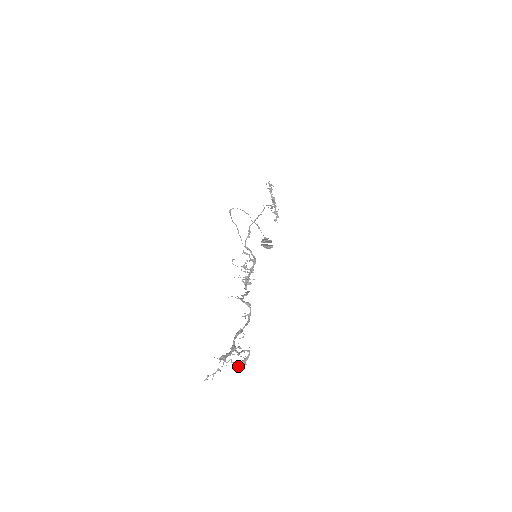
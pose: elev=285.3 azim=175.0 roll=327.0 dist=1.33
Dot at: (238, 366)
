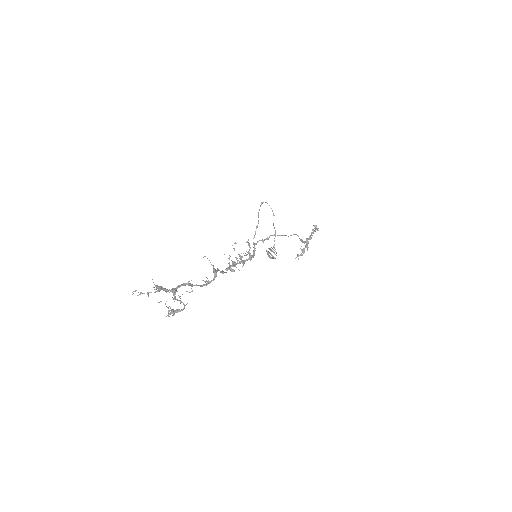
Dot at: (168, 312)
